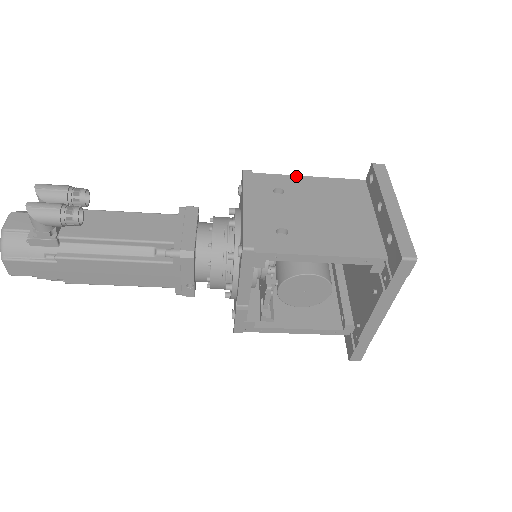
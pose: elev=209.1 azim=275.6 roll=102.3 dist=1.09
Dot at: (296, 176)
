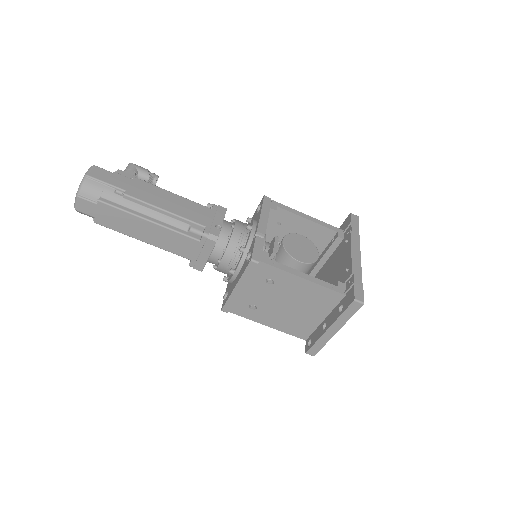
Dot at: occluded
